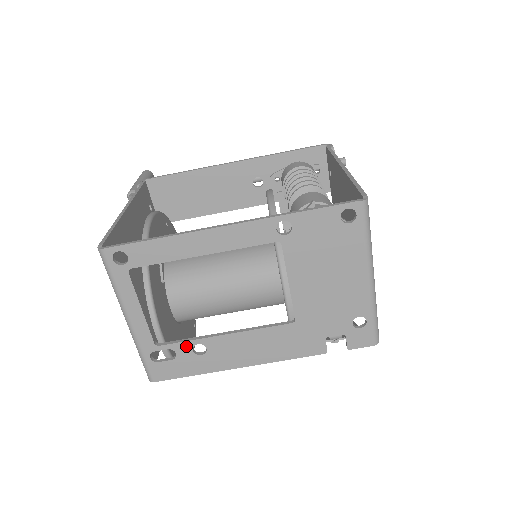
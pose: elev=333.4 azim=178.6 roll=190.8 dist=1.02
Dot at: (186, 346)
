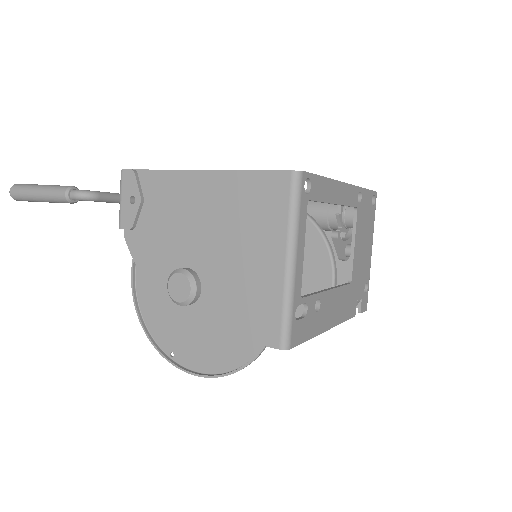
Dot at: (313, 300)
